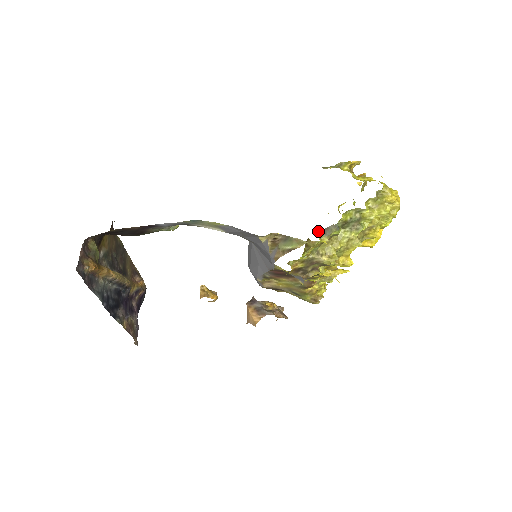
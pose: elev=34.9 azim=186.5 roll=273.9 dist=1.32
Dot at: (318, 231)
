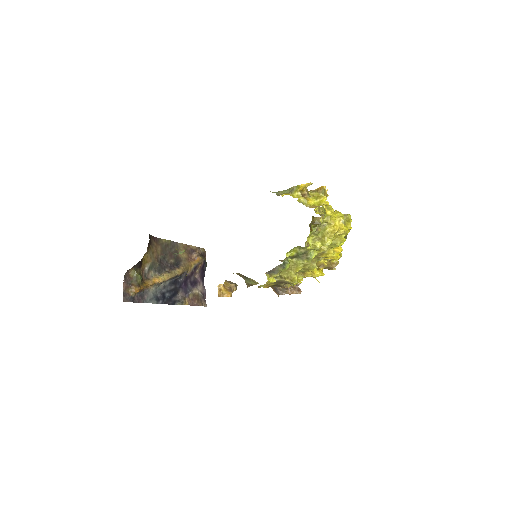
Dot at: (267, 272)
